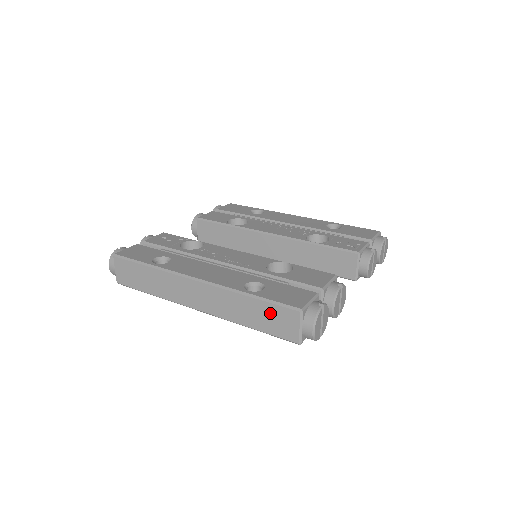
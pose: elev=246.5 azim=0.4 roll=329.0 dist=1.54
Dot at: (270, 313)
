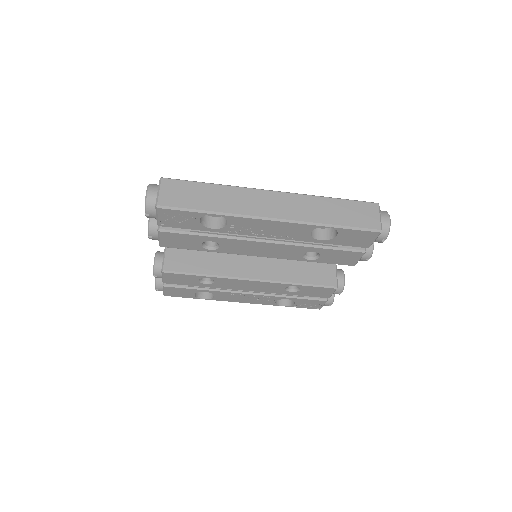
Dot at: (352, 208)
